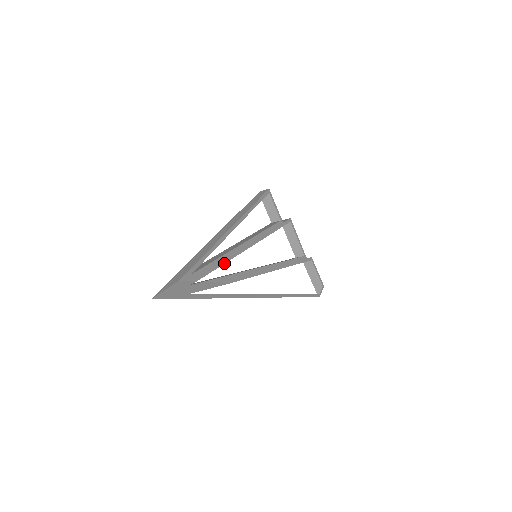
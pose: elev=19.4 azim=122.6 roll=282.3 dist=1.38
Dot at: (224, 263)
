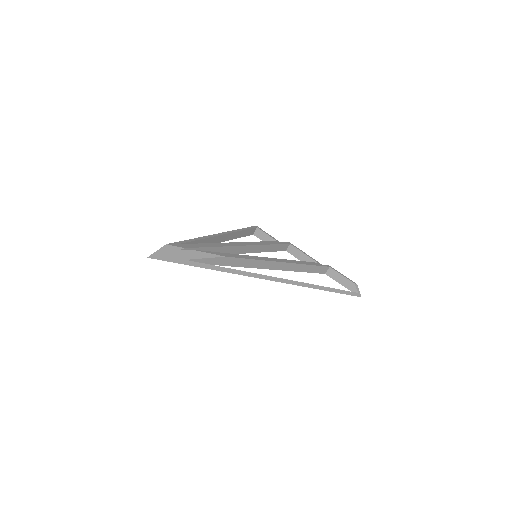
Dot at: (214, 247)
